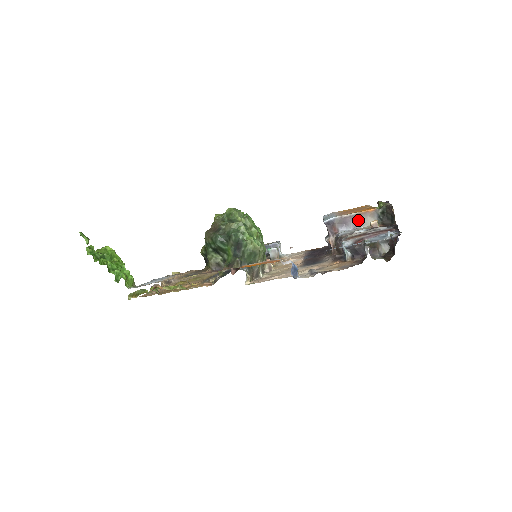
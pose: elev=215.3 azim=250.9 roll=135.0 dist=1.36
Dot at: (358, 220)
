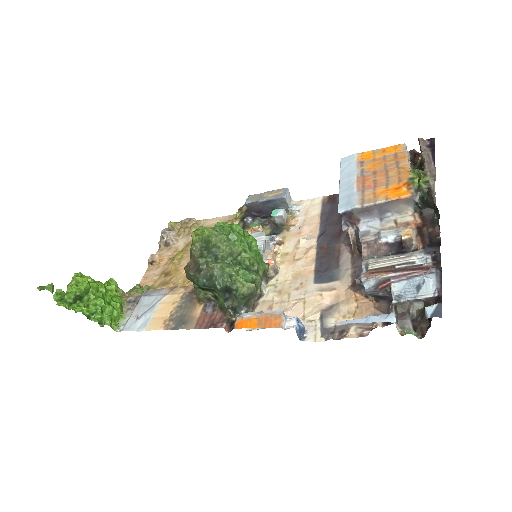
Dot at: (386, 208)
